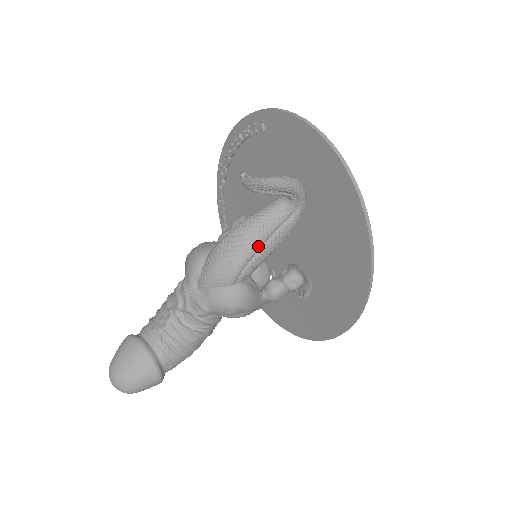
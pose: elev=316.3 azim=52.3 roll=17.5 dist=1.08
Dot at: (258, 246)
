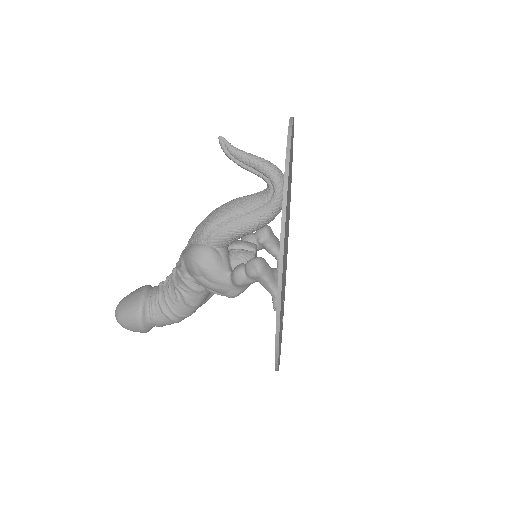
Dot at: (230, 216)
